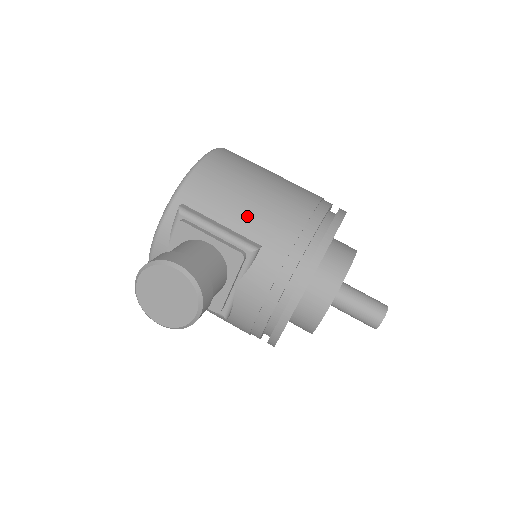
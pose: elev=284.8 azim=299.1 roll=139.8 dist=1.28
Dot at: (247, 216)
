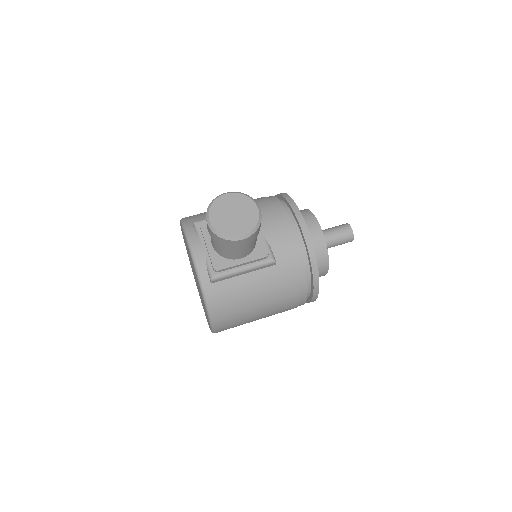
Dot at: occluded
